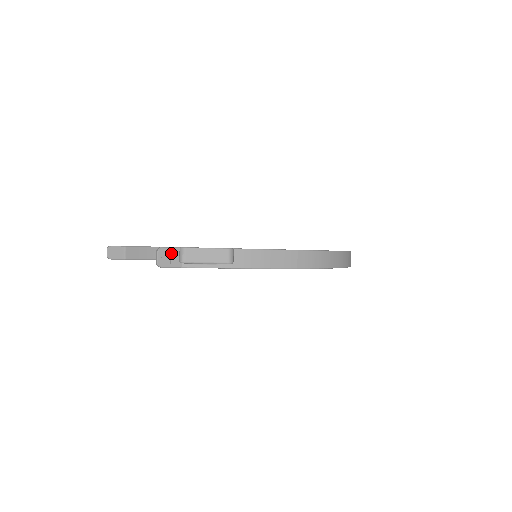
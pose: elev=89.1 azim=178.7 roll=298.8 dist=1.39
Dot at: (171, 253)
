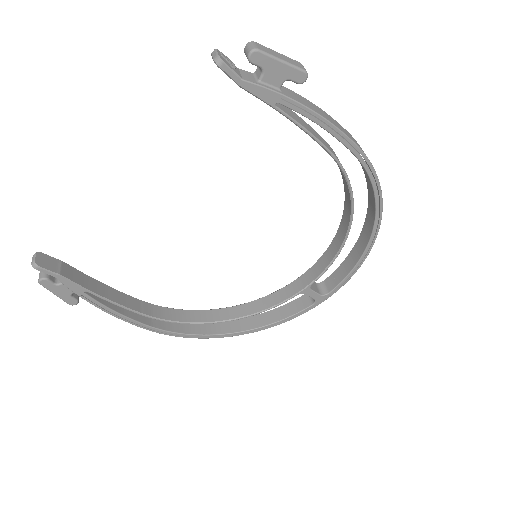
Dot at: (230, 60)
